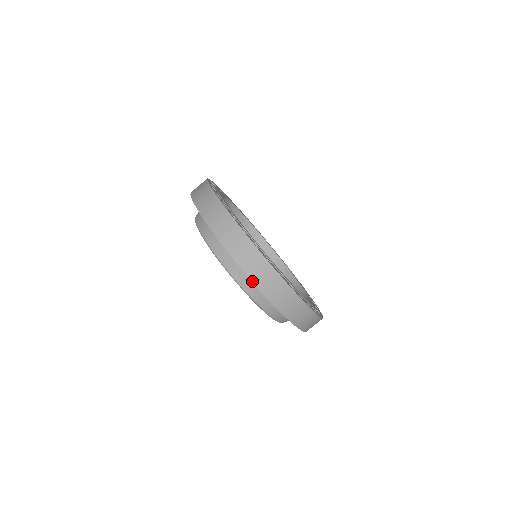
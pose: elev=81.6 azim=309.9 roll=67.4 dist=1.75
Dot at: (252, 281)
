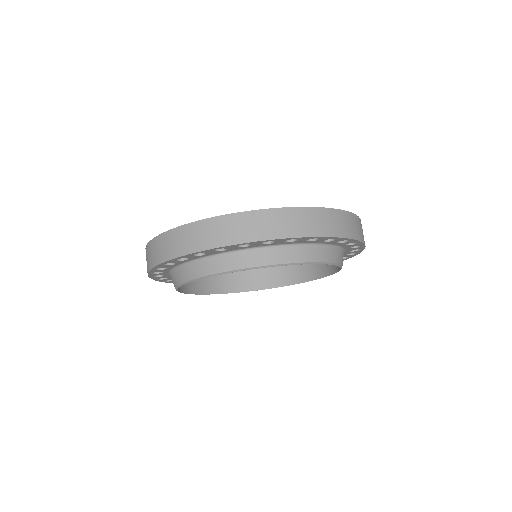
Dot at: (177, 257)
